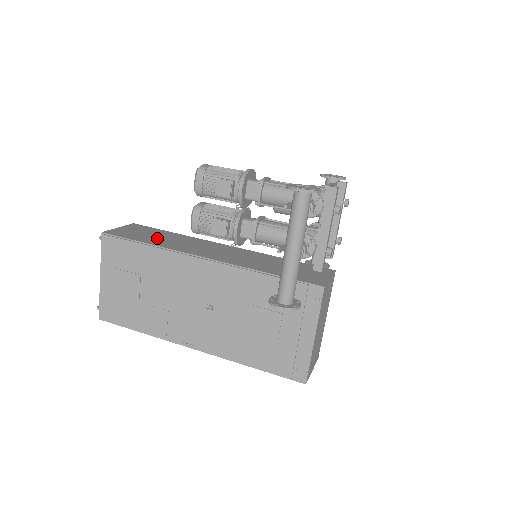
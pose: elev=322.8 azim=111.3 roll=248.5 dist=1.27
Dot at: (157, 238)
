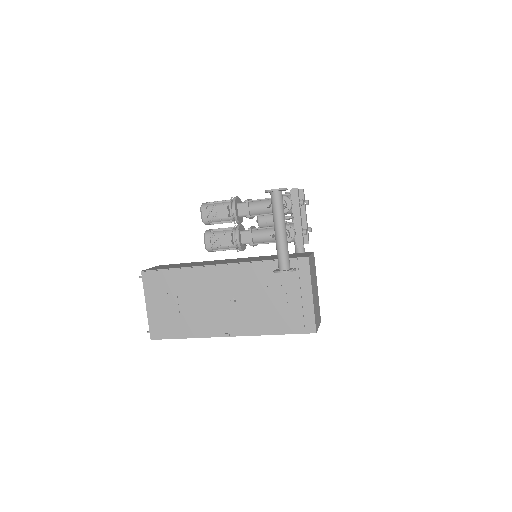
Dot at: (182, 265)
